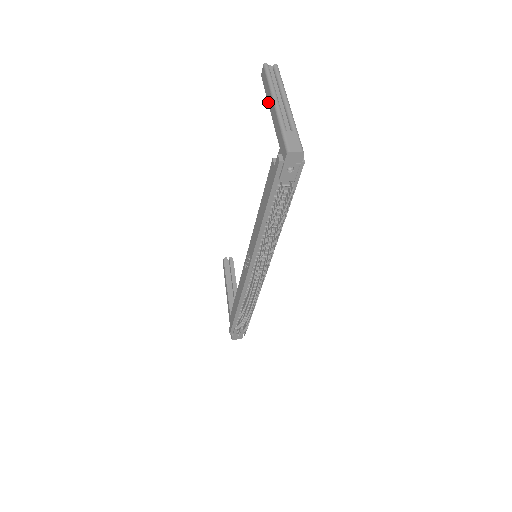
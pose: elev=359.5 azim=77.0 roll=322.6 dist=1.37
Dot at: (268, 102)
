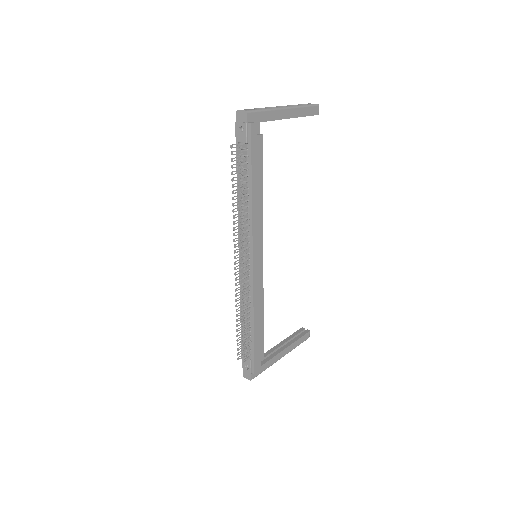
Dot at: occluded
